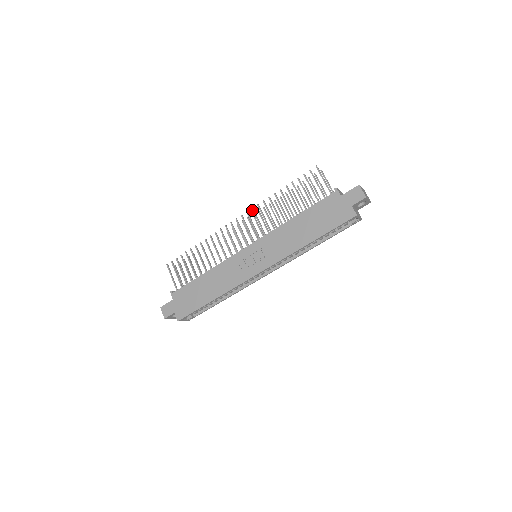
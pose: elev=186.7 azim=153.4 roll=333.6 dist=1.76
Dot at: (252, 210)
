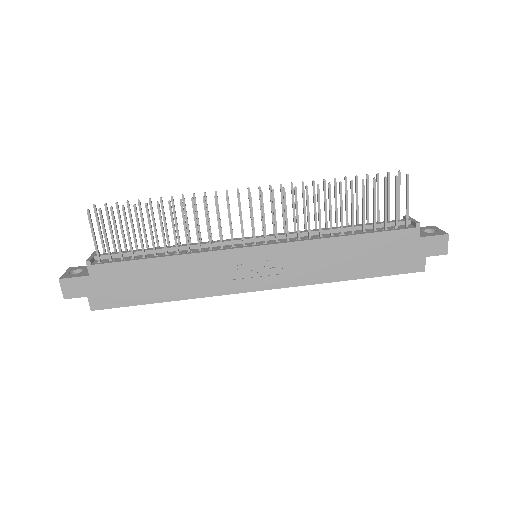
Dot at: (283, 192)
